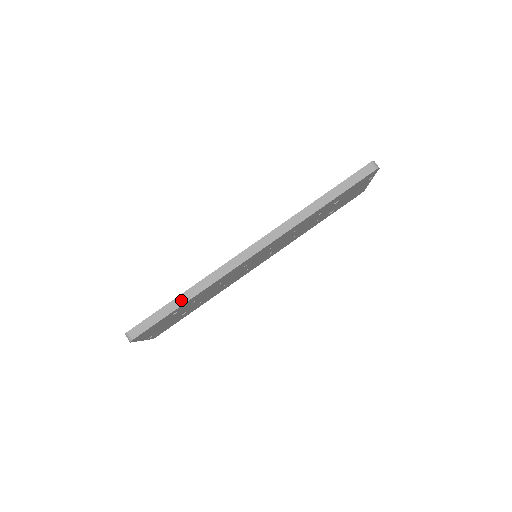
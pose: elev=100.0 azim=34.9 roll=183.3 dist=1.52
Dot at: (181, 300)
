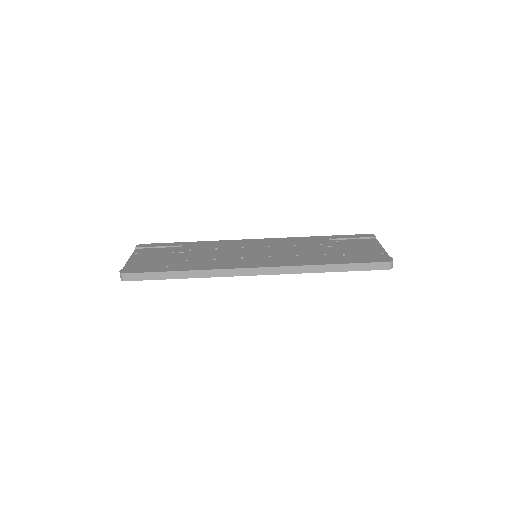
Dot at: (178, 275)
